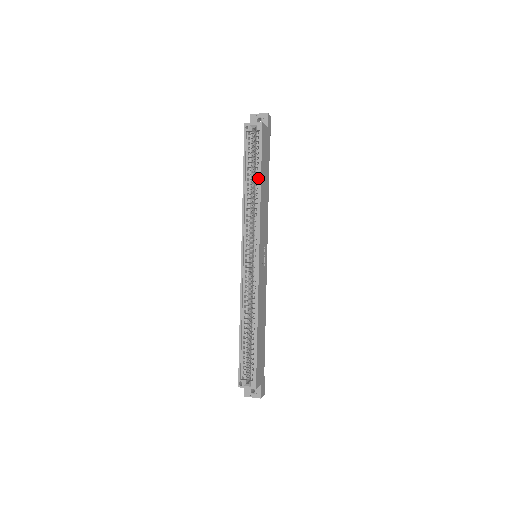
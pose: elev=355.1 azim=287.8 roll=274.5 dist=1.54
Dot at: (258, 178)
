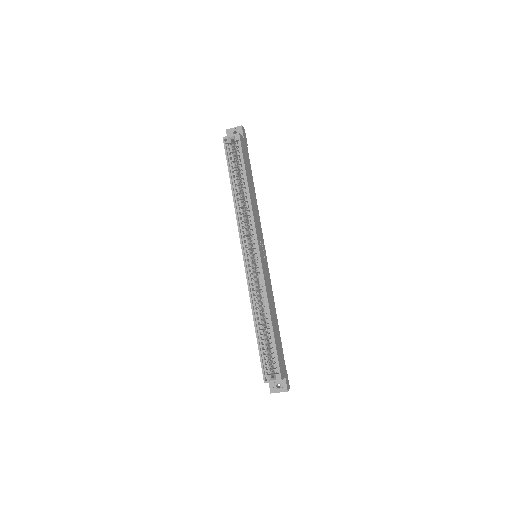
Dot at: (245, 183)
